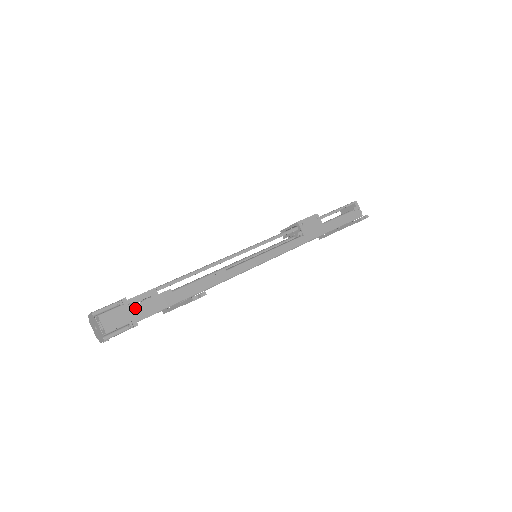
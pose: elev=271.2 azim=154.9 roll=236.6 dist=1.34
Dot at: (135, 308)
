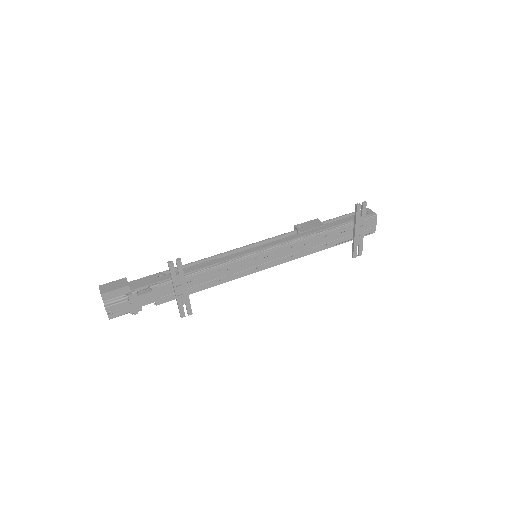
Dot at: (131, 284)
